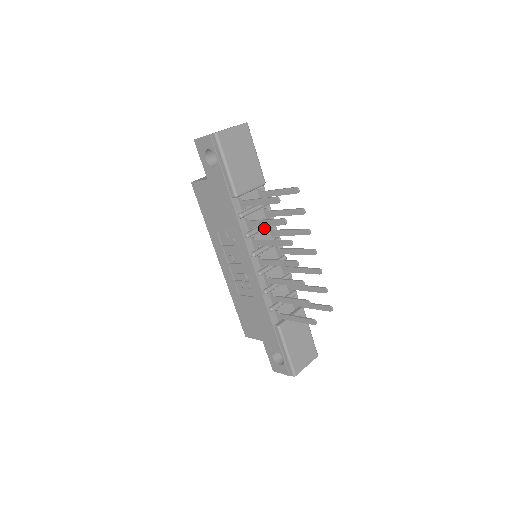
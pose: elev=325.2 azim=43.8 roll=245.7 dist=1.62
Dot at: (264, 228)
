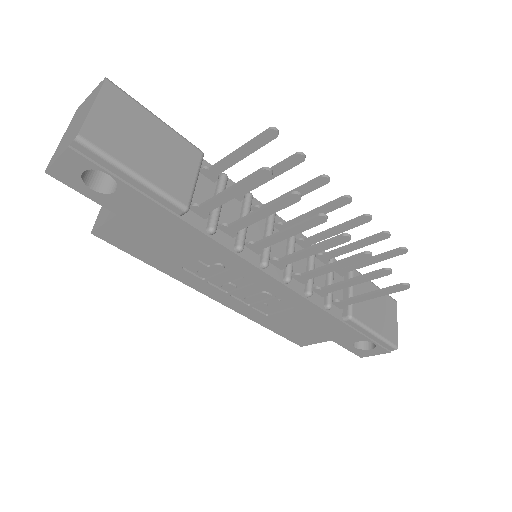
Dot at: occluded
